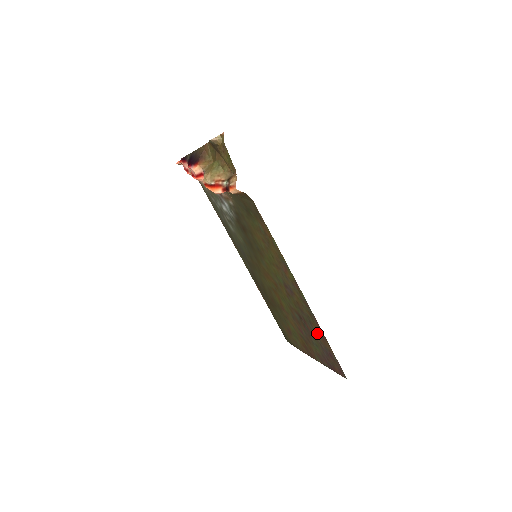
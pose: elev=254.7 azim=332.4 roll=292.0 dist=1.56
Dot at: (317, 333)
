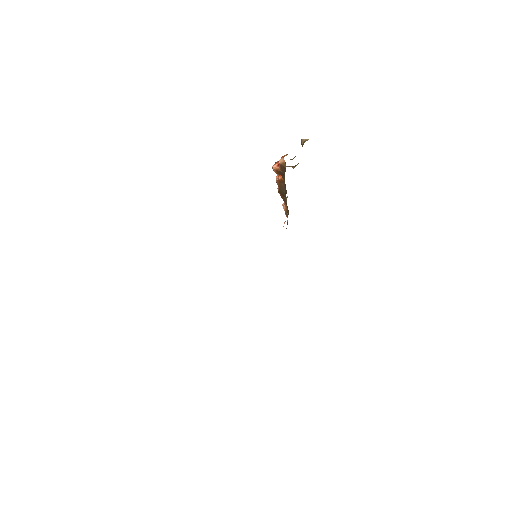
Dot at: occluded
